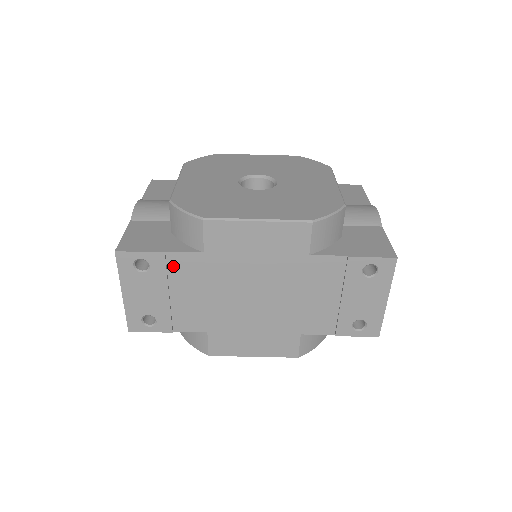
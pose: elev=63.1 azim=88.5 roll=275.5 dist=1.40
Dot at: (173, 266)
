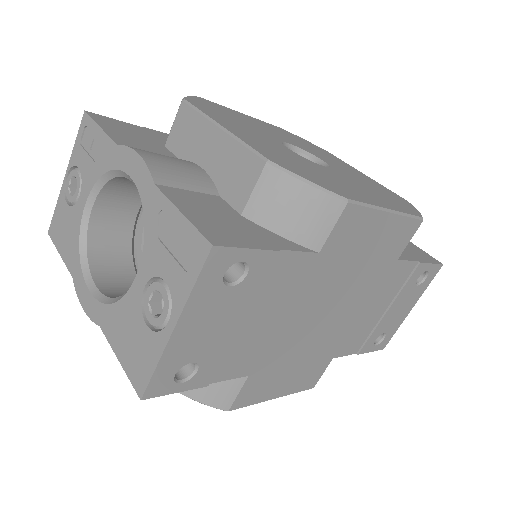
Dot at: (273, 274)
